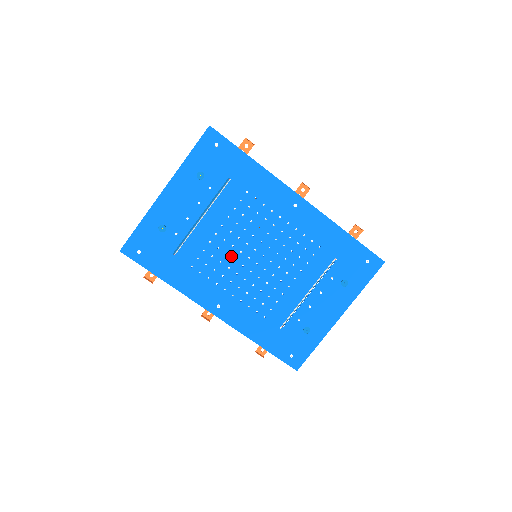
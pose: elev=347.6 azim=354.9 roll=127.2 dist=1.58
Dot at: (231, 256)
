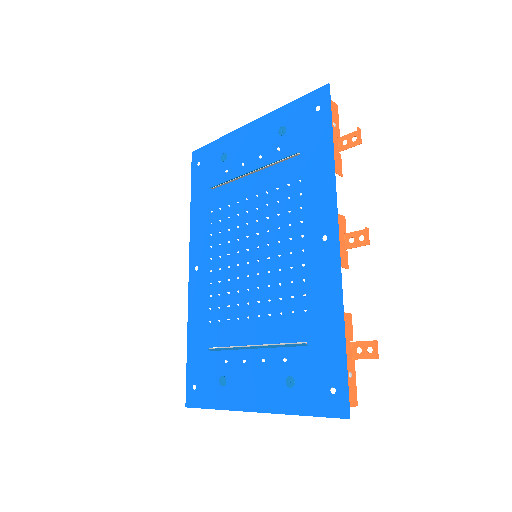
Dot at: (239, 233)
